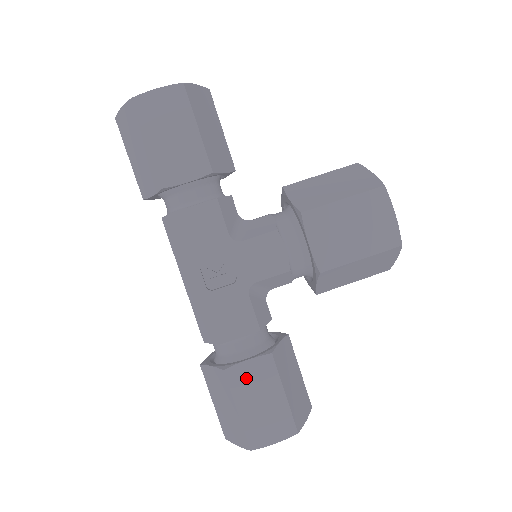
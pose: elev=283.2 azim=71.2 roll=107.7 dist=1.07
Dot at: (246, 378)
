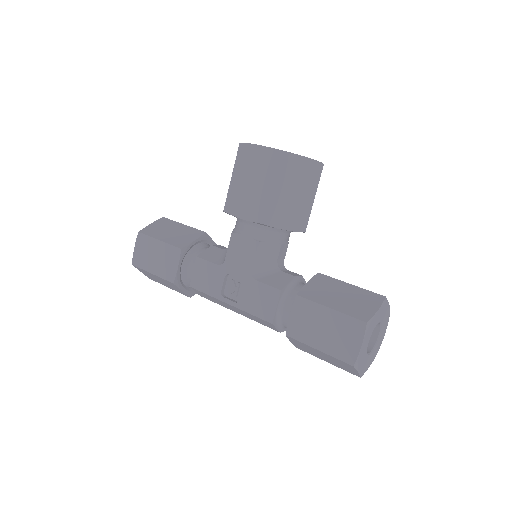
Dot at: (301, 325)
